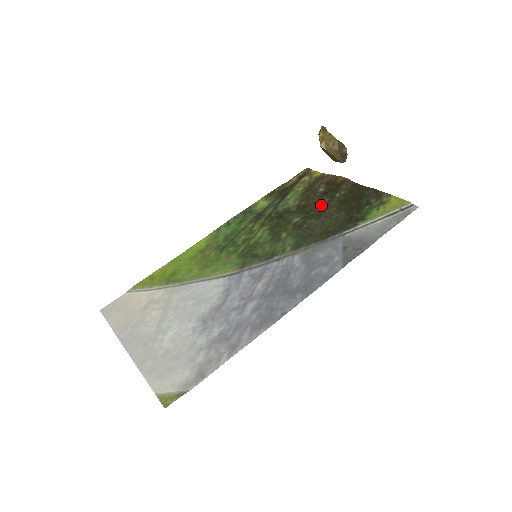
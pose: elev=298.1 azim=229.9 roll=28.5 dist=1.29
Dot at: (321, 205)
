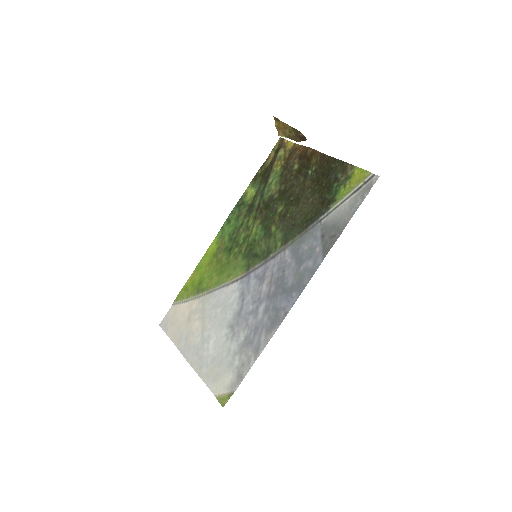
Dot at: (298, 187)
